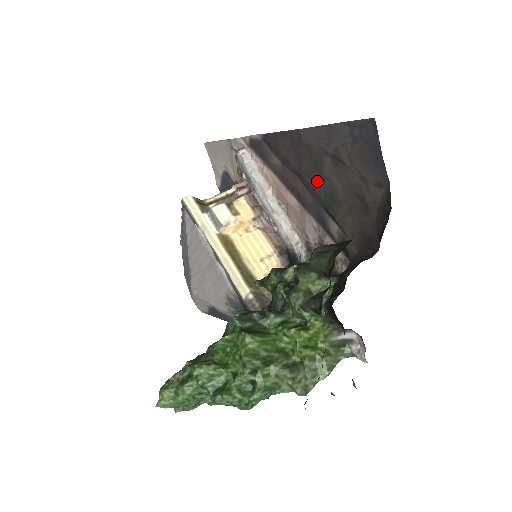
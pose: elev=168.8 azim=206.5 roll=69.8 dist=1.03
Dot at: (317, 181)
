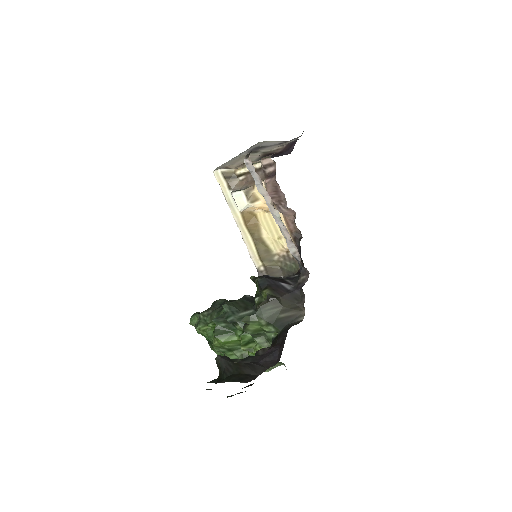
Dot at: occluded
